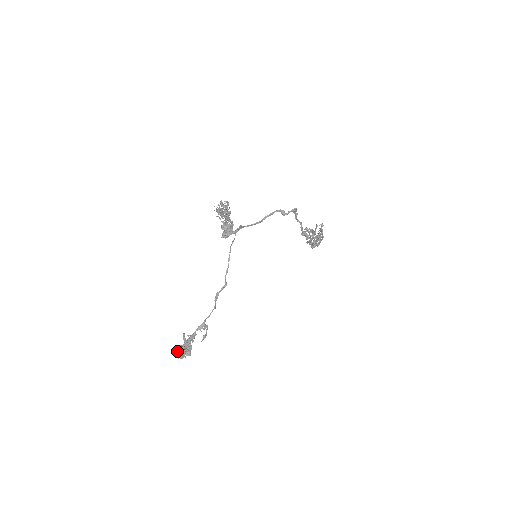
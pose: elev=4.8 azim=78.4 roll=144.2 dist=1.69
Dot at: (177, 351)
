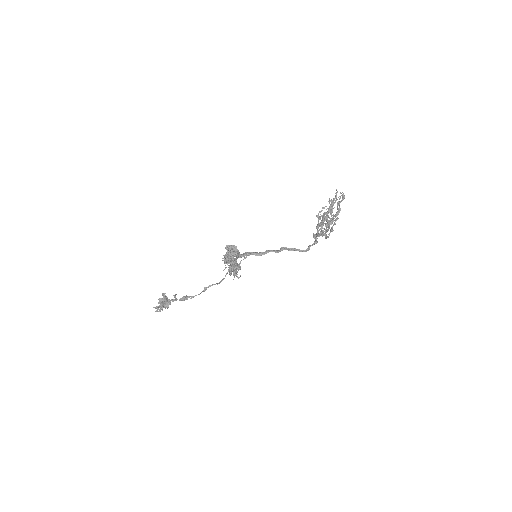
Dot at: (156, 308)
